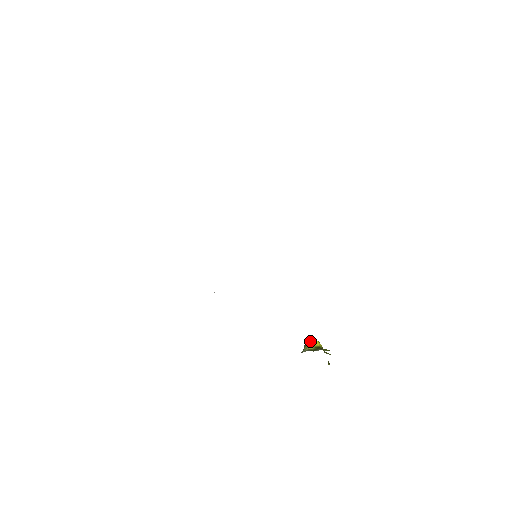
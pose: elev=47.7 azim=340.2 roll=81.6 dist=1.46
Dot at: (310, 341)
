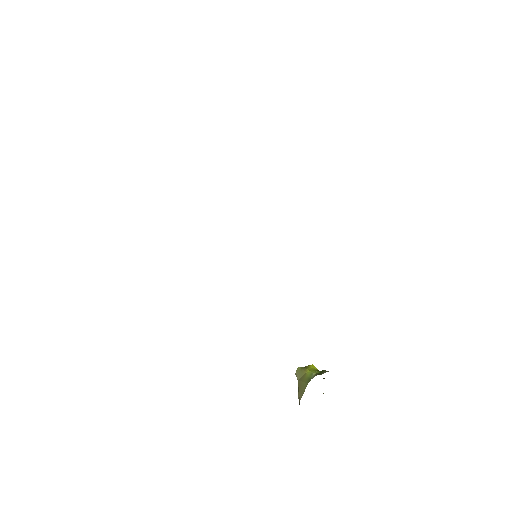
Dot at: (306, 366)
